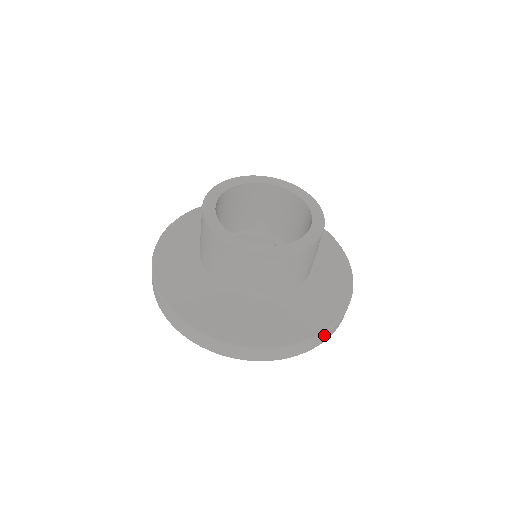
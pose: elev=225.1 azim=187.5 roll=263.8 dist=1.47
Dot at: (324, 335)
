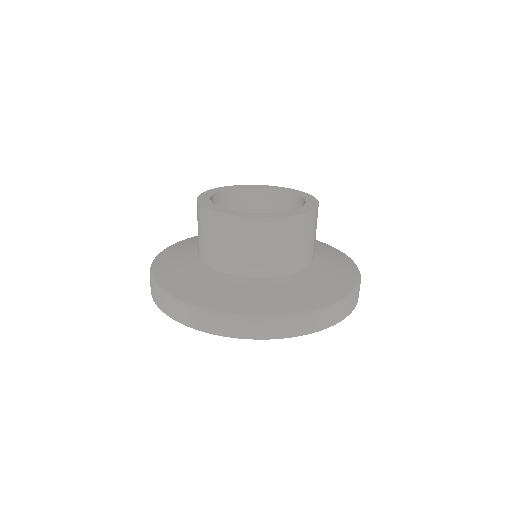
Dot at: occluded
